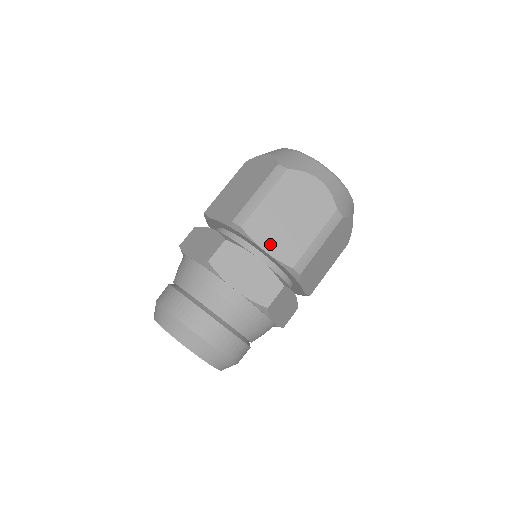
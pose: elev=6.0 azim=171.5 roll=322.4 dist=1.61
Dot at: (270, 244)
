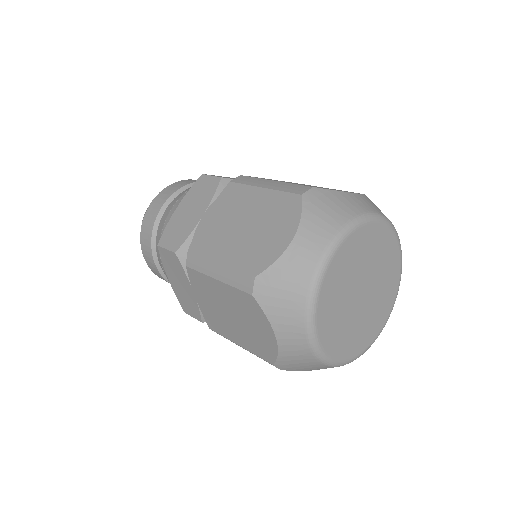
Dot at: (202, 301)
